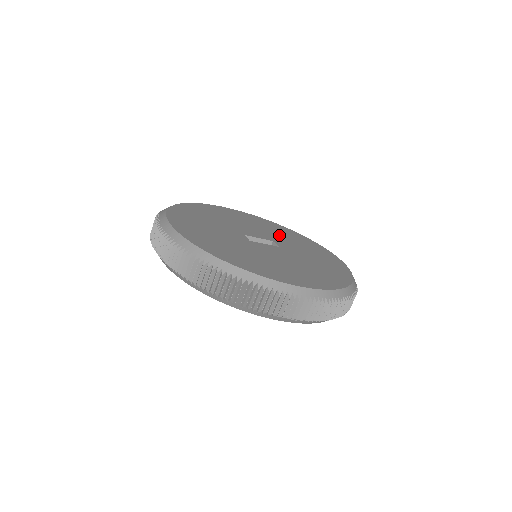
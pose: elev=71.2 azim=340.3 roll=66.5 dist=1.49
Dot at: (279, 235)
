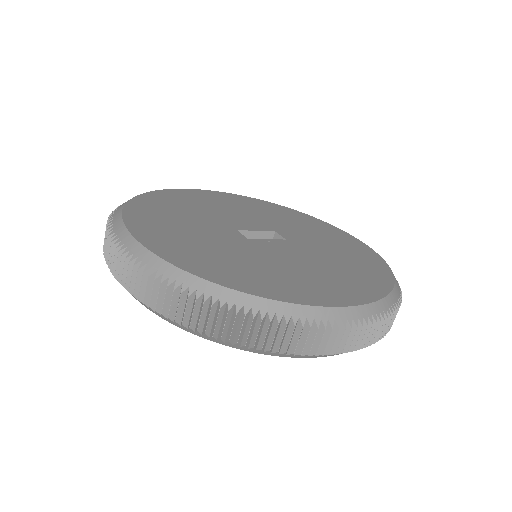
Dot at: (278, 220)
